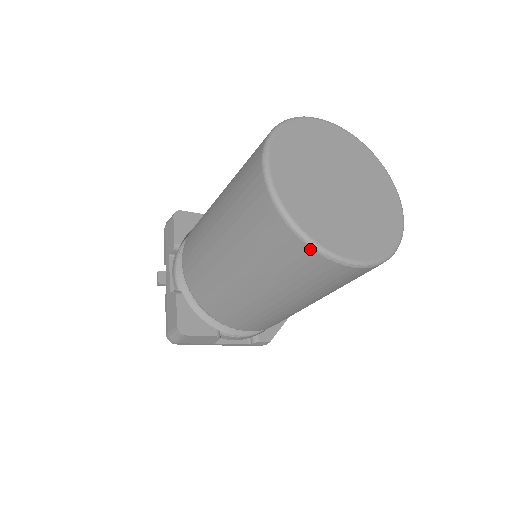
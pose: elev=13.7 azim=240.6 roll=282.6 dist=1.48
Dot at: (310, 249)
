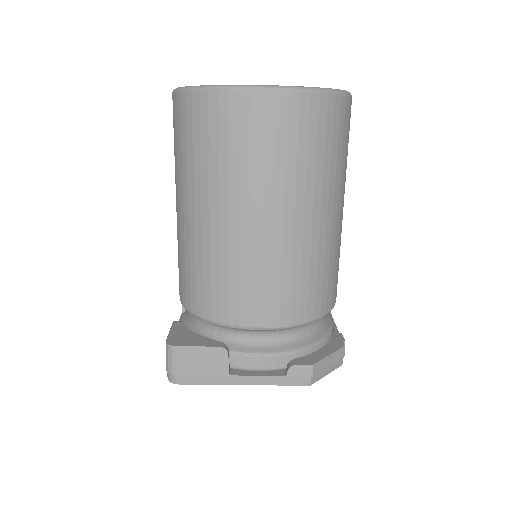
Dot at: (208, 94)
